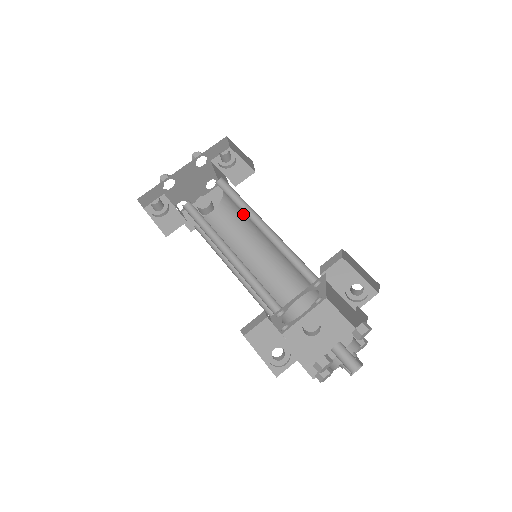
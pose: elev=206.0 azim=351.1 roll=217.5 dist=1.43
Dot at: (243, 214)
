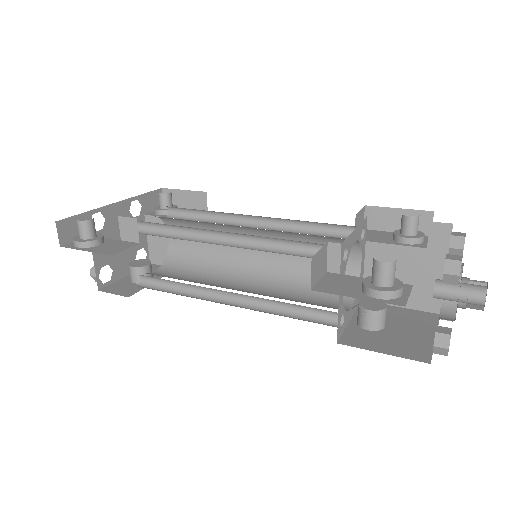
Dot at: (207, 249)
